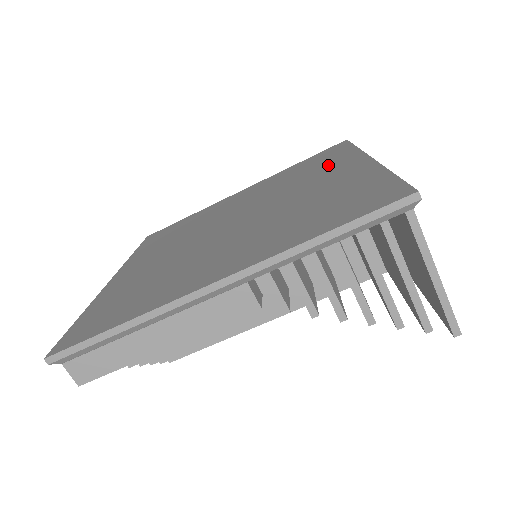
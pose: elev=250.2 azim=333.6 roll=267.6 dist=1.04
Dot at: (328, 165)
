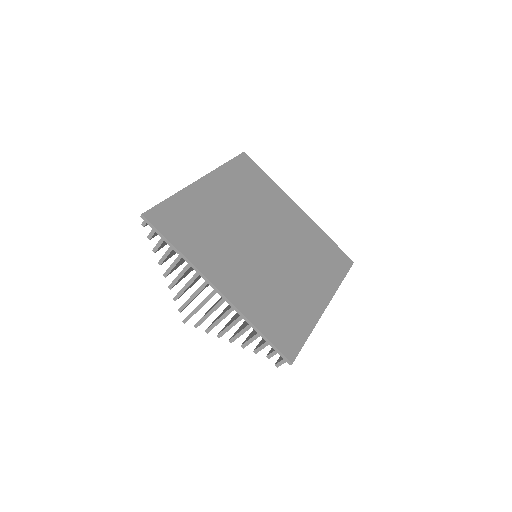
Dot at: (272, 195)
